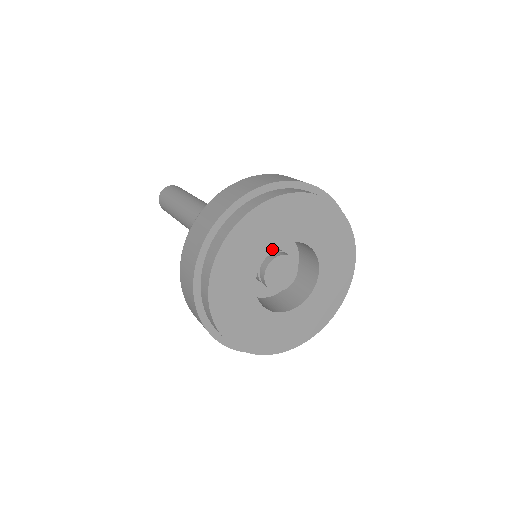
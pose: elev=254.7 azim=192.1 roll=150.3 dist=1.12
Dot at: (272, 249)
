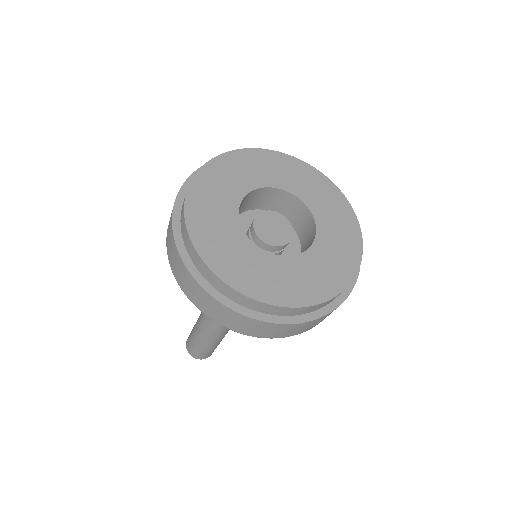
Dot at: (238, 203)
